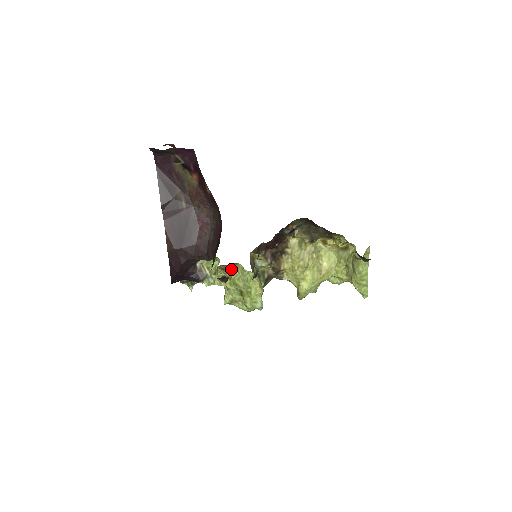
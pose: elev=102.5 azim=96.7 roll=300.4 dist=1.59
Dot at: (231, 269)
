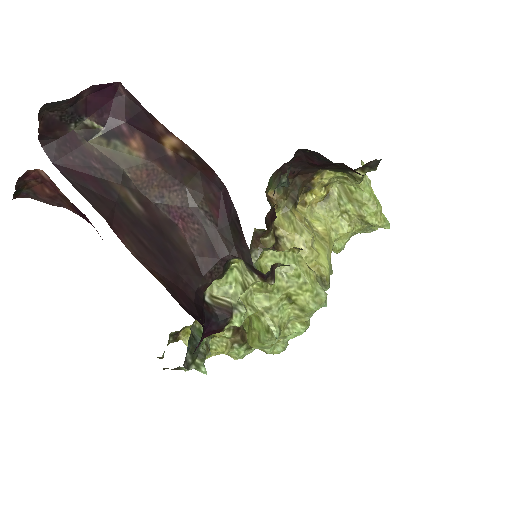
Dot at: (258, 269)
